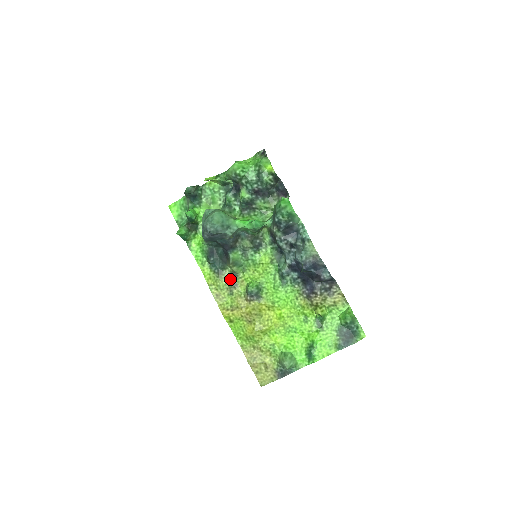
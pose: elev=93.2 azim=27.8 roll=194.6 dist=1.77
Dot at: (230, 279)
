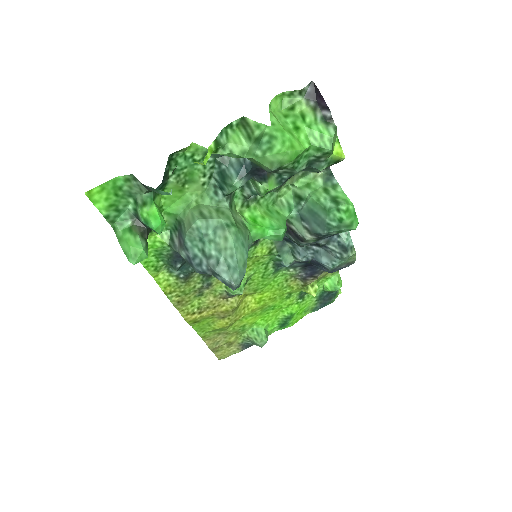
Dot at: (201, 280)
